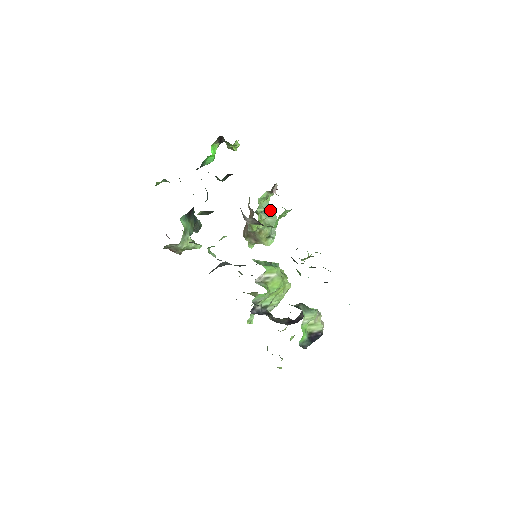
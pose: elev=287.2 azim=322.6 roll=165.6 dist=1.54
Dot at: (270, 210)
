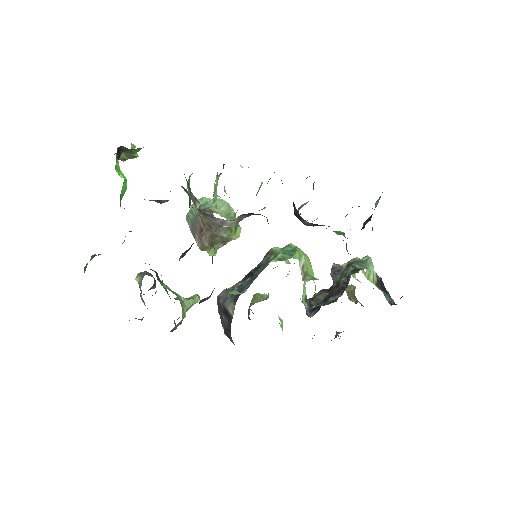
Dot at: (206, 200)
